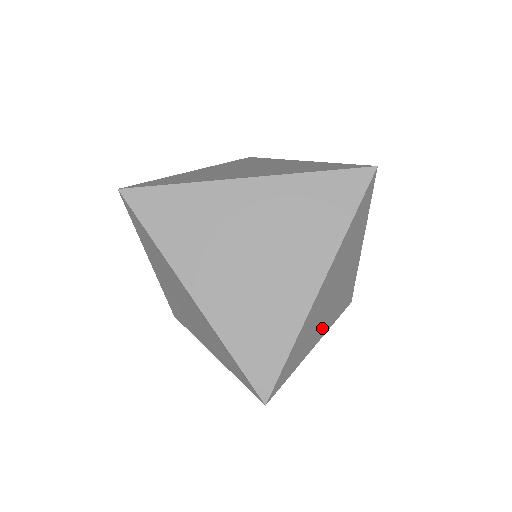
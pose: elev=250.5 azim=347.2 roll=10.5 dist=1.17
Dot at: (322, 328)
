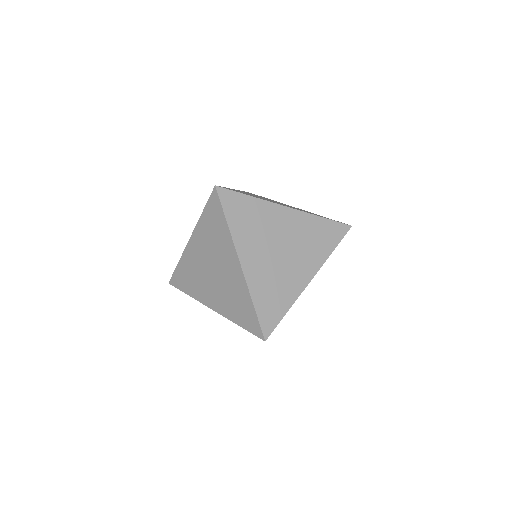
Dot at: (303, 271)
